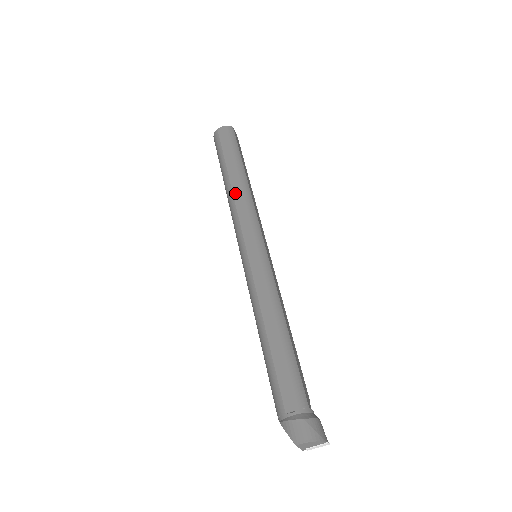
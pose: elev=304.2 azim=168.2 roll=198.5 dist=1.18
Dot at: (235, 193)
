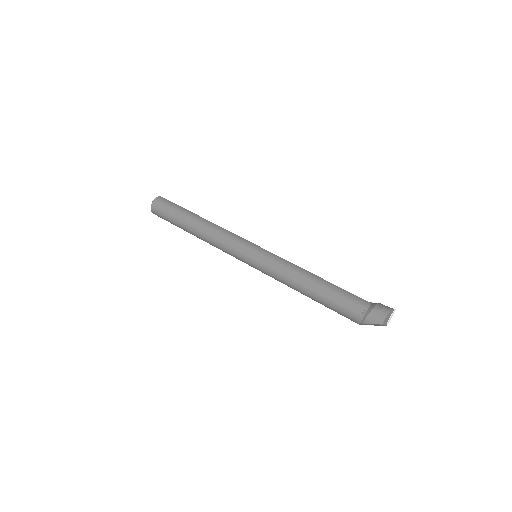
Dot at: (206, 232)
